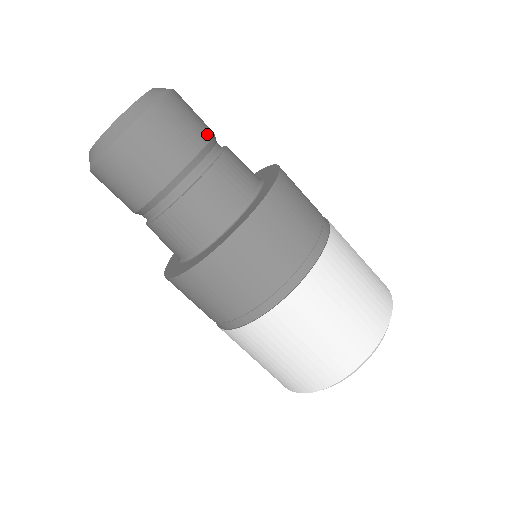
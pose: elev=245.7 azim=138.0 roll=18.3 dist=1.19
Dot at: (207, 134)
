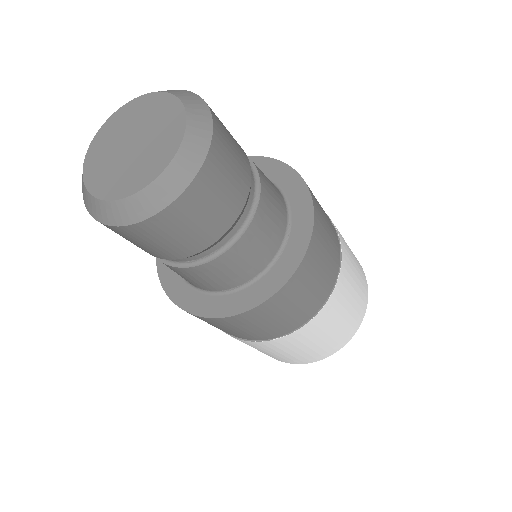
Dot at: occluded
